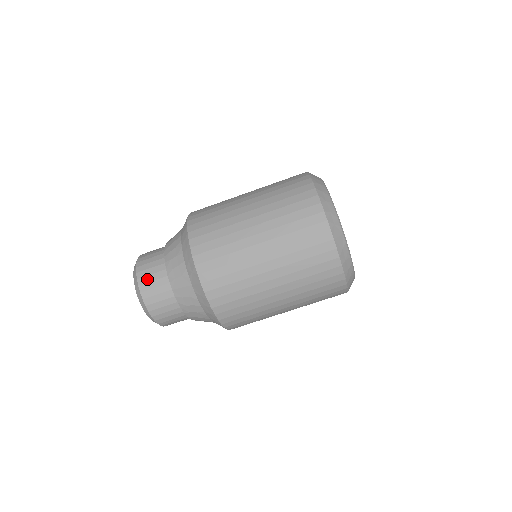
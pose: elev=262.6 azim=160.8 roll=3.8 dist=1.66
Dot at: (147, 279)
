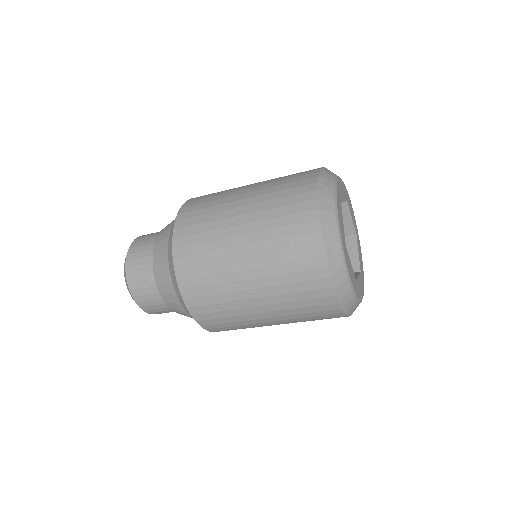
Dot at: (139, 244)
